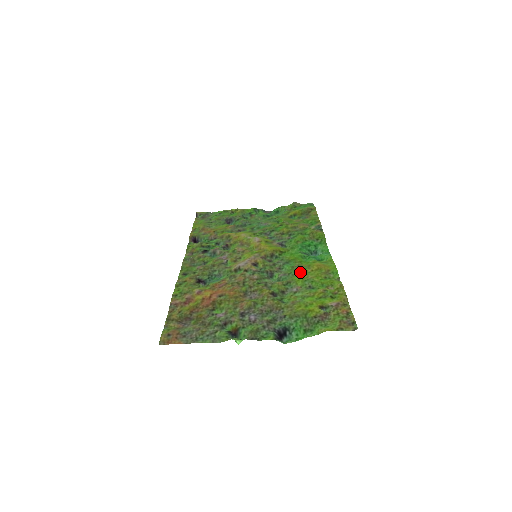
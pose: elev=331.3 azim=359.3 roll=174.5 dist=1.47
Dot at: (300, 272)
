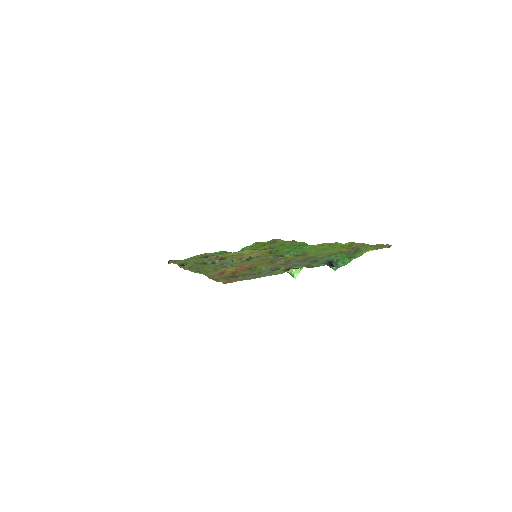
Dot at: (307, 249)
